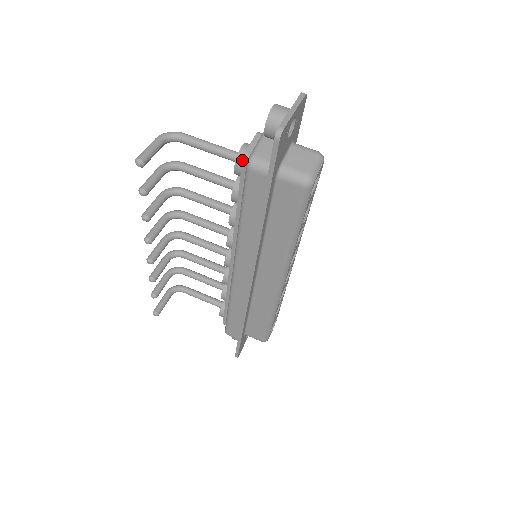
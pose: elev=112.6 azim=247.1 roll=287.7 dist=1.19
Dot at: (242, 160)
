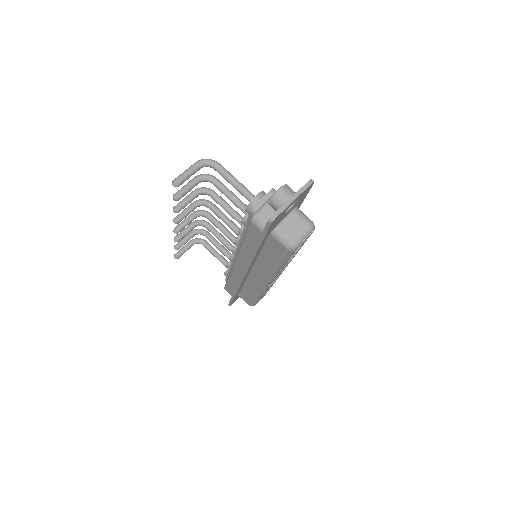
Dot at: (250, 210)
